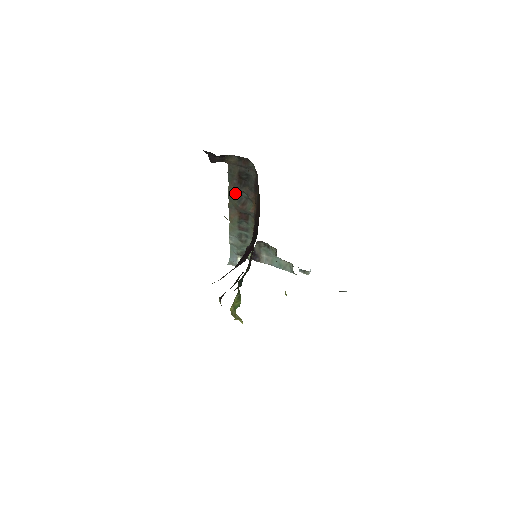
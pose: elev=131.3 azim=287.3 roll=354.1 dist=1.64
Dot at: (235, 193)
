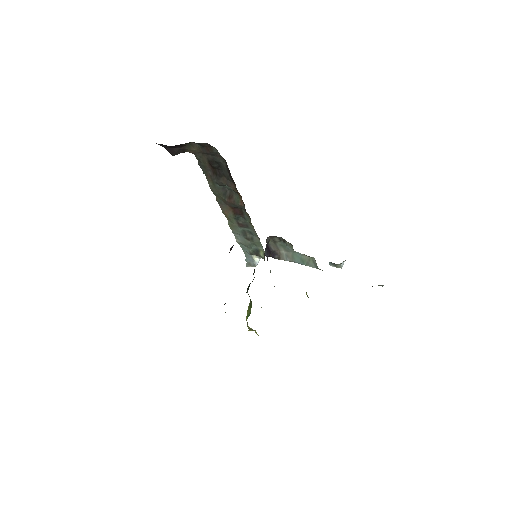
Dot at: (216, 186)
